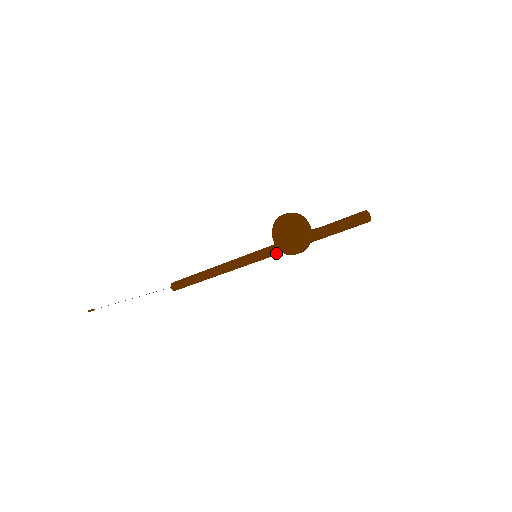
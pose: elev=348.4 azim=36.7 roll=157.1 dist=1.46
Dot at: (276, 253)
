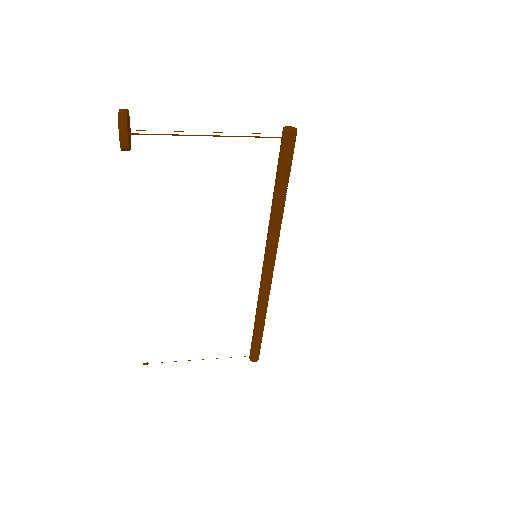
Dot at: (269, 242)
